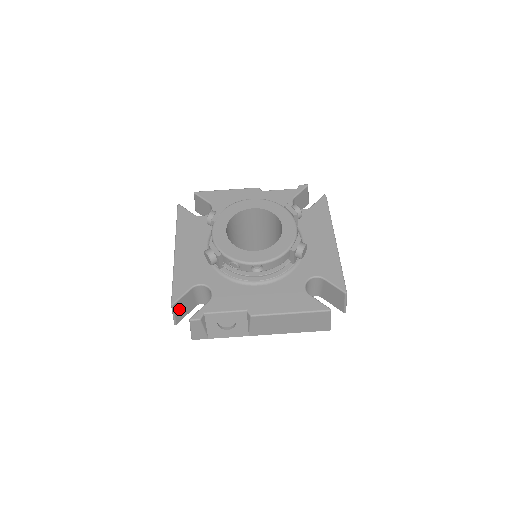
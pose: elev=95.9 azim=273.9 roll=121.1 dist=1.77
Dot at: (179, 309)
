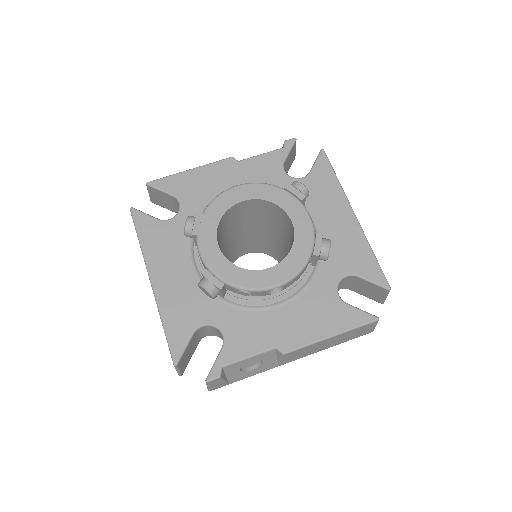
Dot at: (183, 362)
